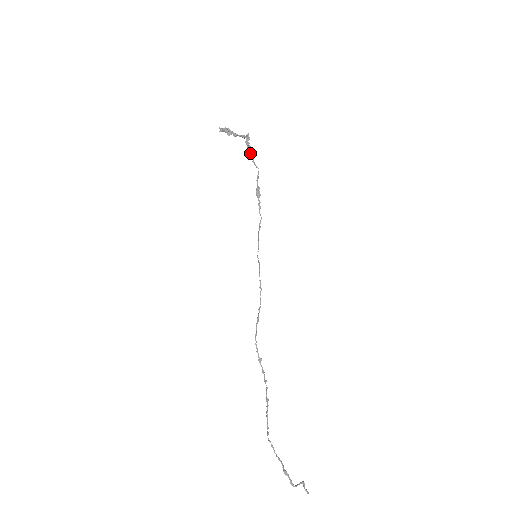
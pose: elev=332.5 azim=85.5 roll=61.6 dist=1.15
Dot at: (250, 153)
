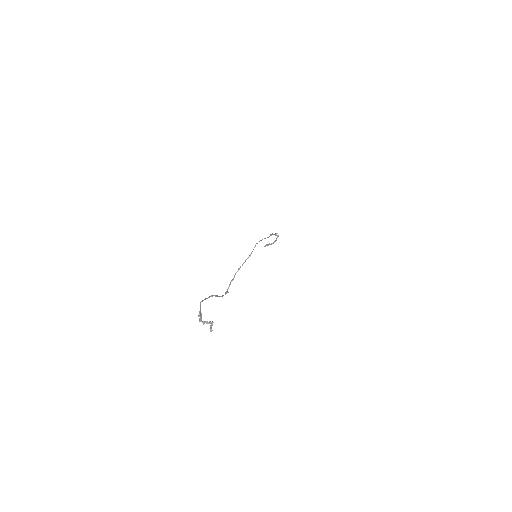
Dot at: occluded
